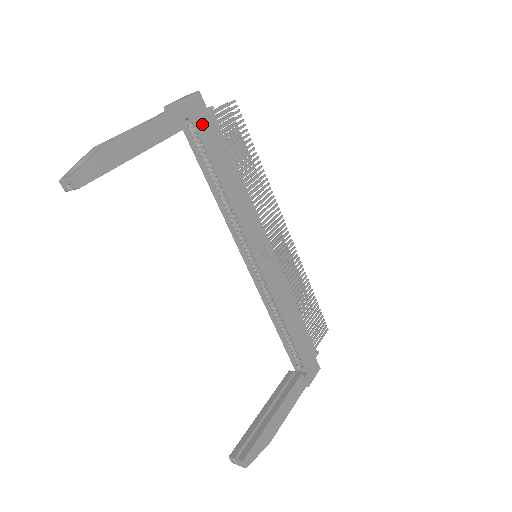
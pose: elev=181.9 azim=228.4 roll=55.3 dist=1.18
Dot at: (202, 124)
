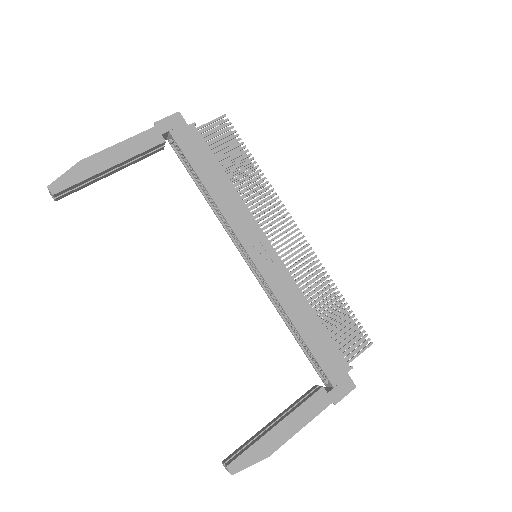
Dot at: (182, 138)
